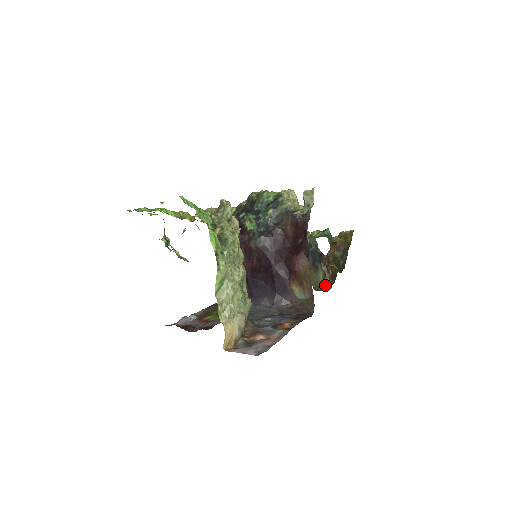
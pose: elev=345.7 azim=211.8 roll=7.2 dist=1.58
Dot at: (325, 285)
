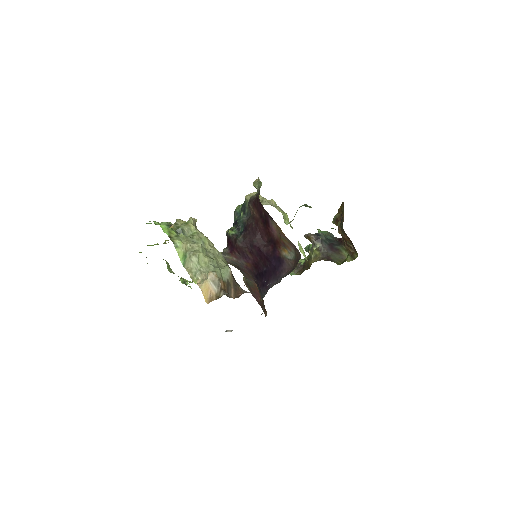
Dot at: (347, 256)
